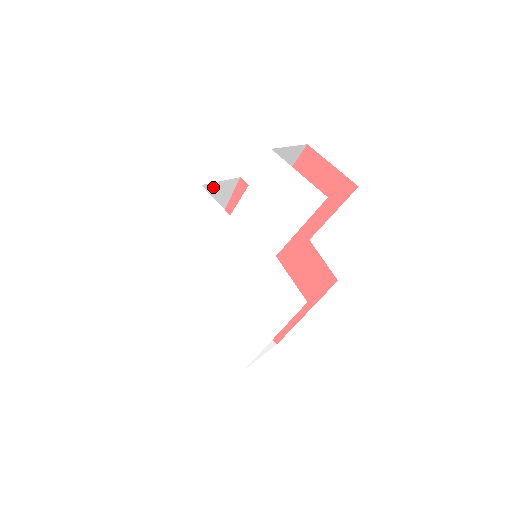
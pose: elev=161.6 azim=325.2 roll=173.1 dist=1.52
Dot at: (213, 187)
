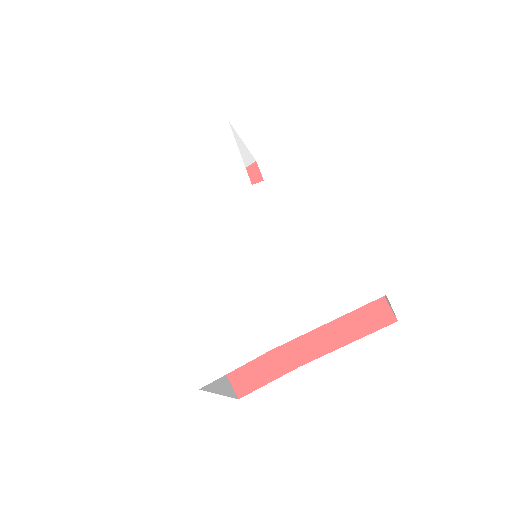
Dot at: occluded
